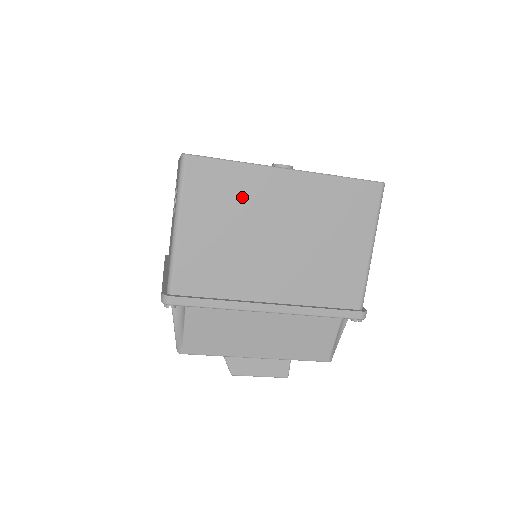
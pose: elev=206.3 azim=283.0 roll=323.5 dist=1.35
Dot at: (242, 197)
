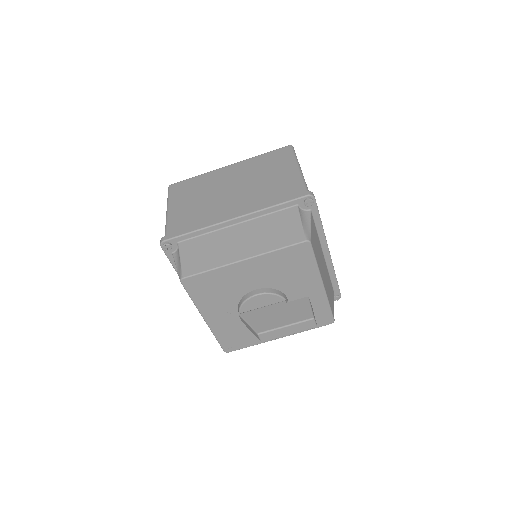
Dot at: (204, 185)
